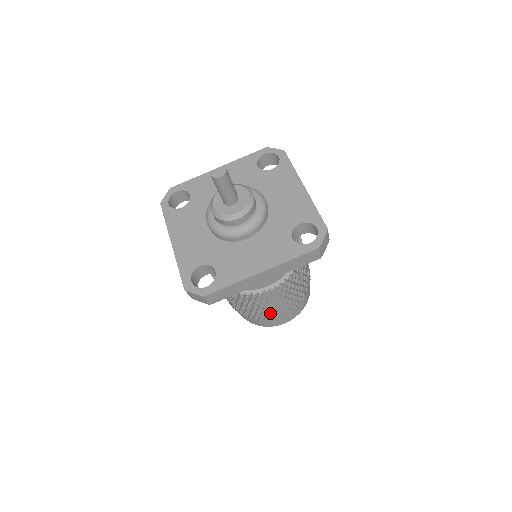
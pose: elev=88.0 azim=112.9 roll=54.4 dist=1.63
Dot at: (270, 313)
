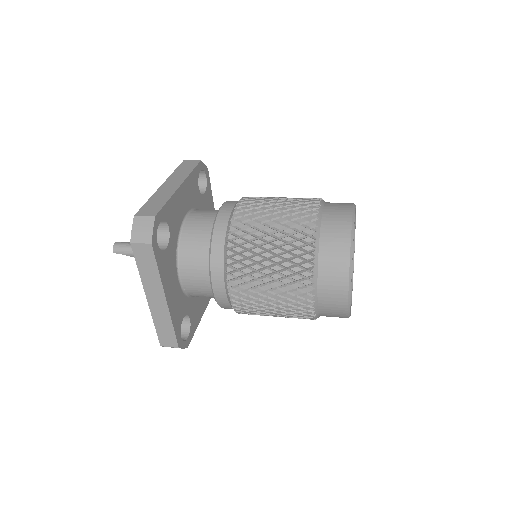
Dot at: (295, 212)
